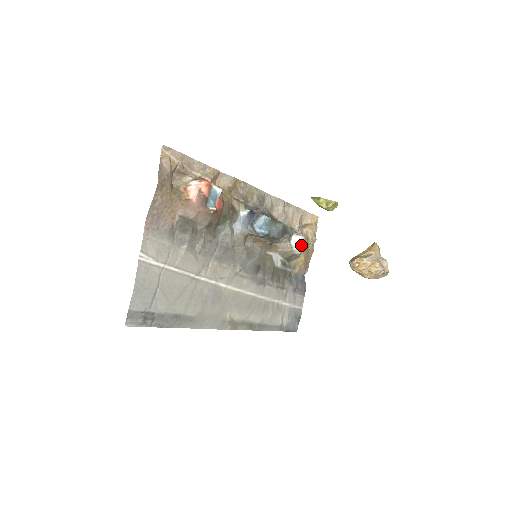
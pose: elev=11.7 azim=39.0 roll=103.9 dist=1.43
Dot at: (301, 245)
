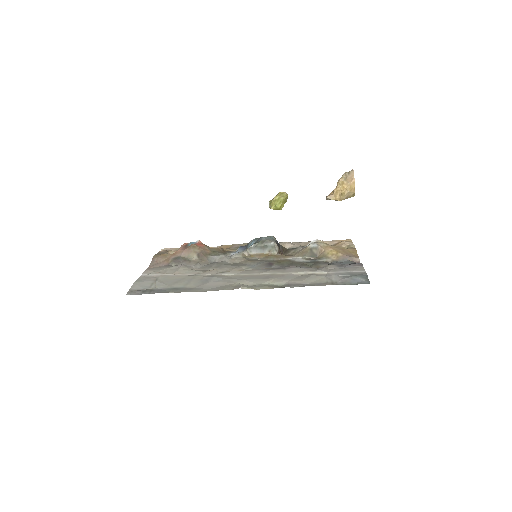
Dot at: occluded
